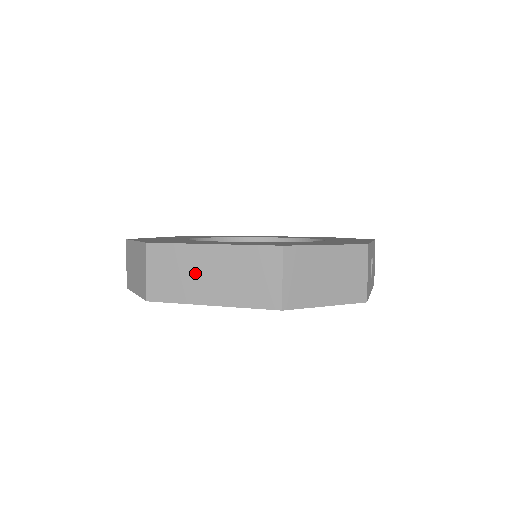
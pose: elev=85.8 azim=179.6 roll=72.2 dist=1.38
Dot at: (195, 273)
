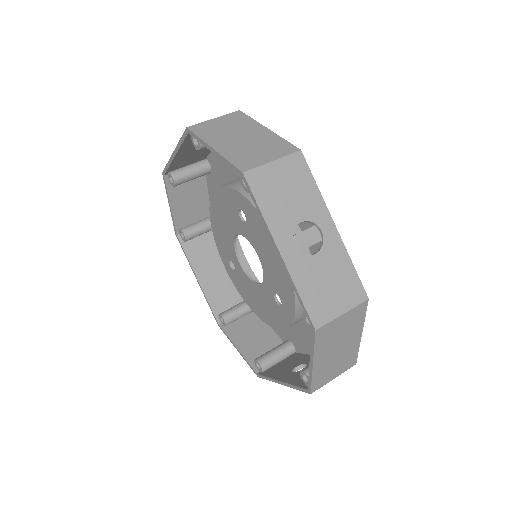
Dot at: occluded
